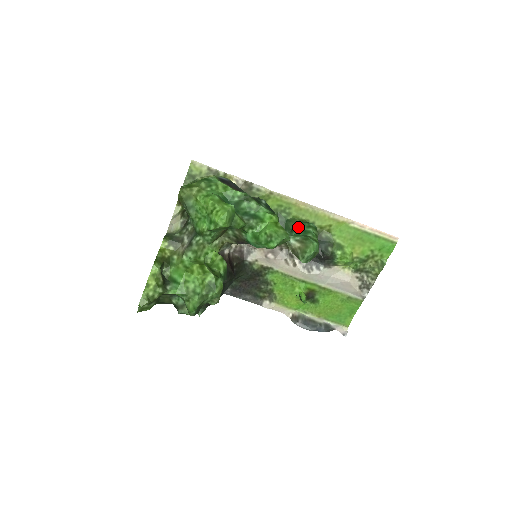
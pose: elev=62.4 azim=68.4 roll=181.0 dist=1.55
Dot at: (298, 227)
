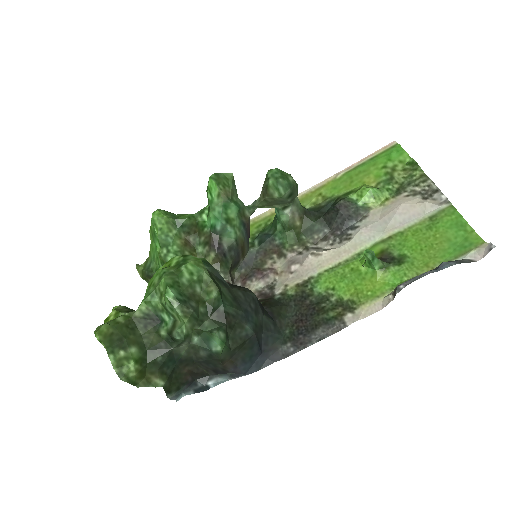
Dot at: occluded
